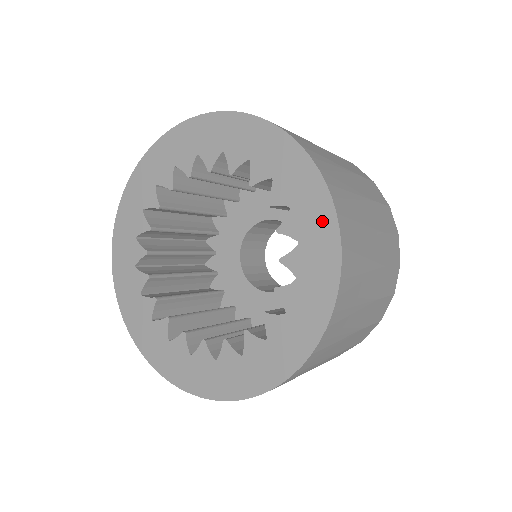
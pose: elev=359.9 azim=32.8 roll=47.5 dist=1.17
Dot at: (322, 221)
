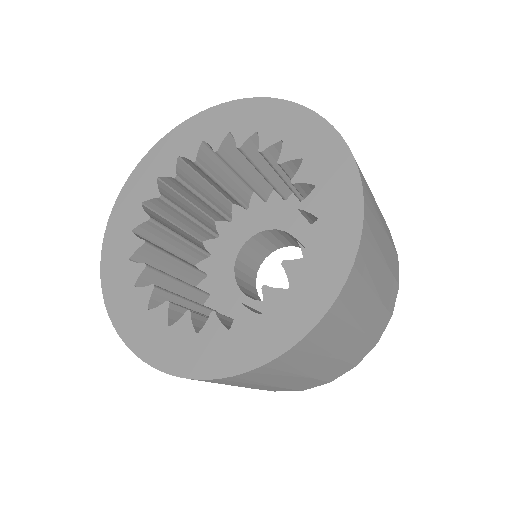
Dot at: (322, 290)
